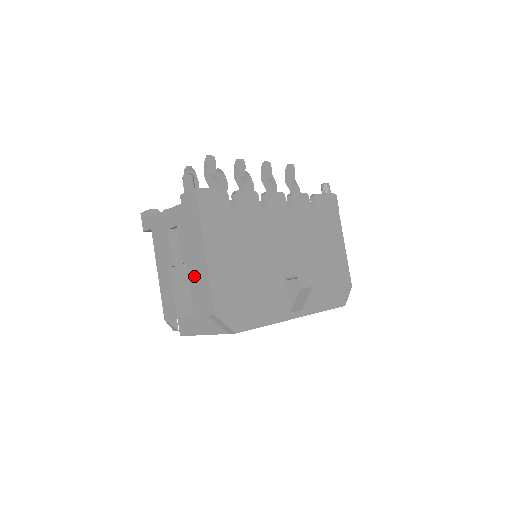
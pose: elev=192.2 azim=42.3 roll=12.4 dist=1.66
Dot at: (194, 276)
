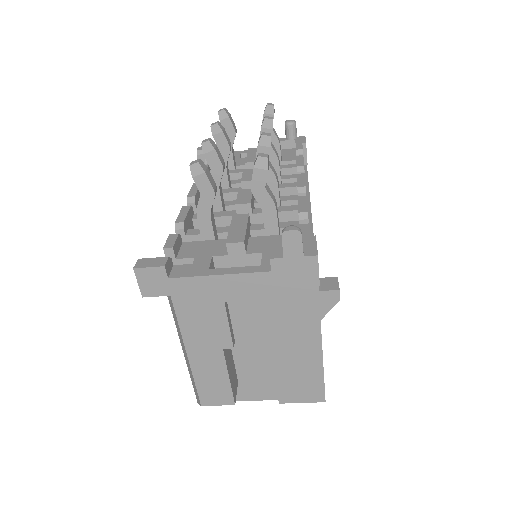
Dot at: (288, 363)
